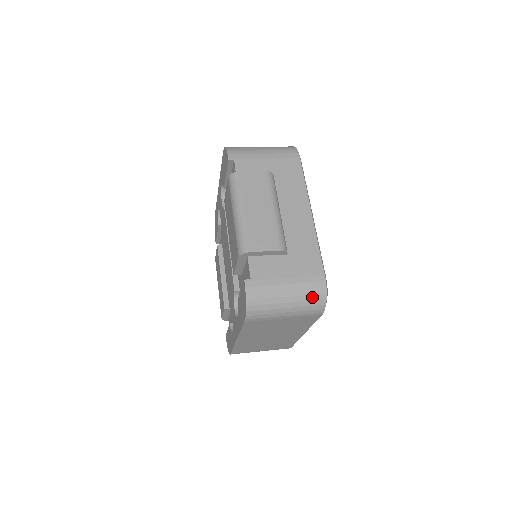
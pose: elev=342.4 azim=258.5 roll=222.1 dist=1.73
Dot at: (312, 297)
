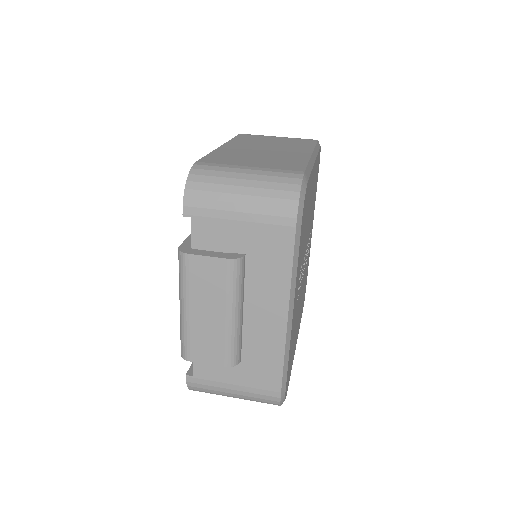
Dot at: (263, 402)
